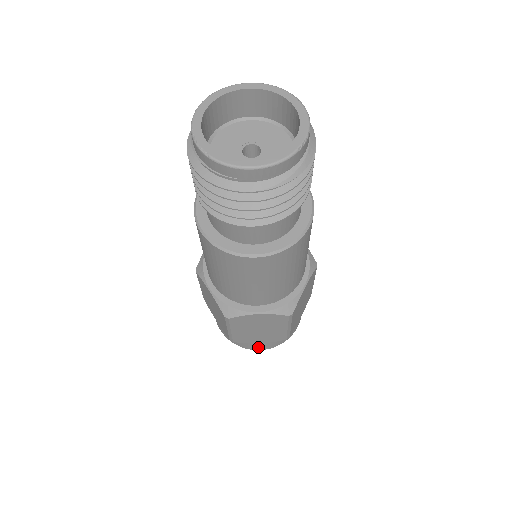
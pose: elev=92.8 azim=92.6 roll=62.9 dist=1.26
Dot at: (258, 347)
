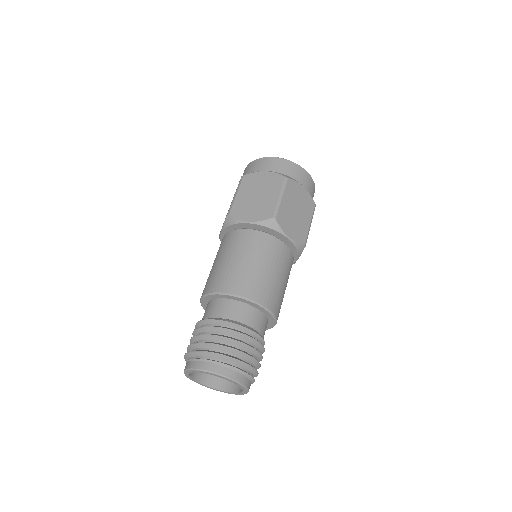
Dot at: occluded
